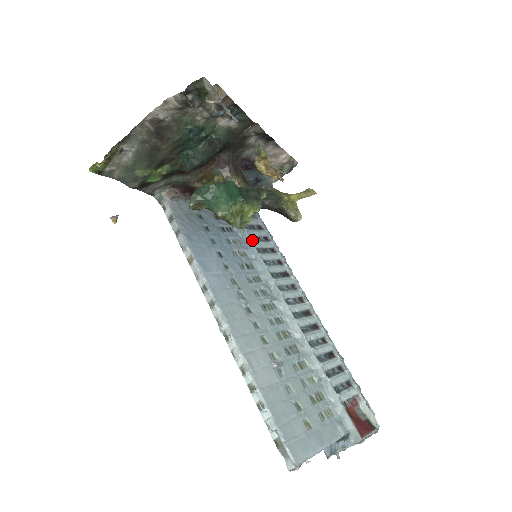
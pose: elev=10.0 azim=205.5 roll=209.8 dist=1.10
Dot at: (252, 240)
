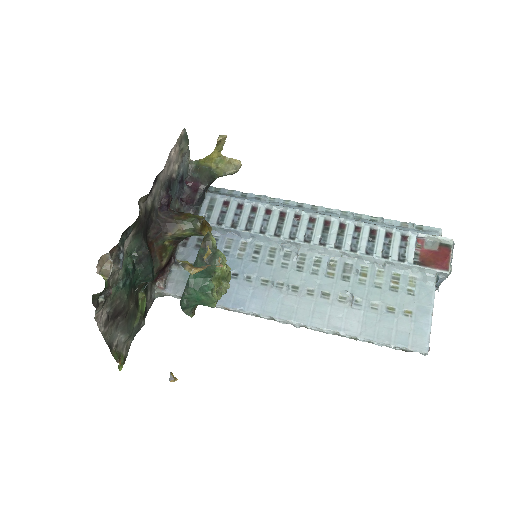
Dot at: (235, 229)
